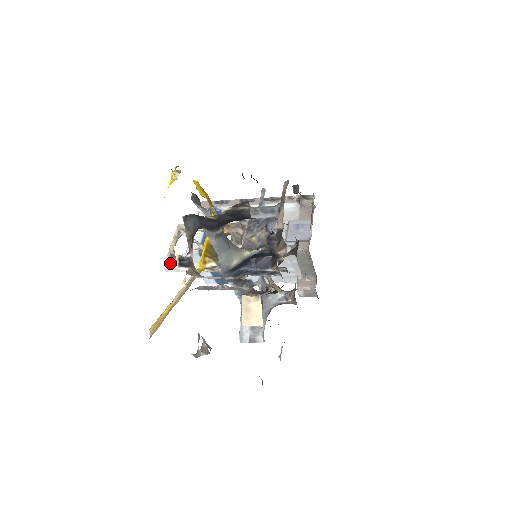
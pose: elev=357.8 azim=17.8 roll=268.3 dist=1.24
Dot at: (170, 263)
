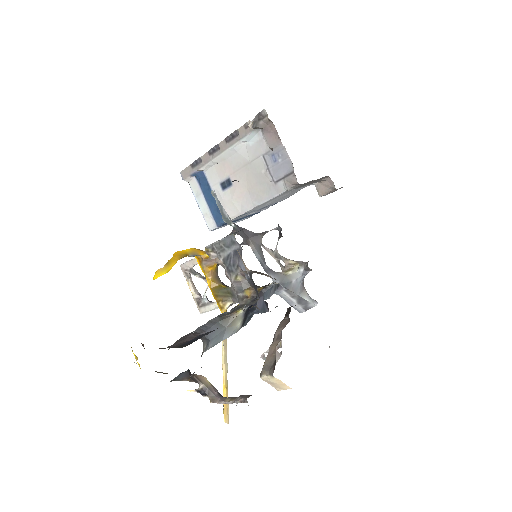
Dot at: (201, 308)
